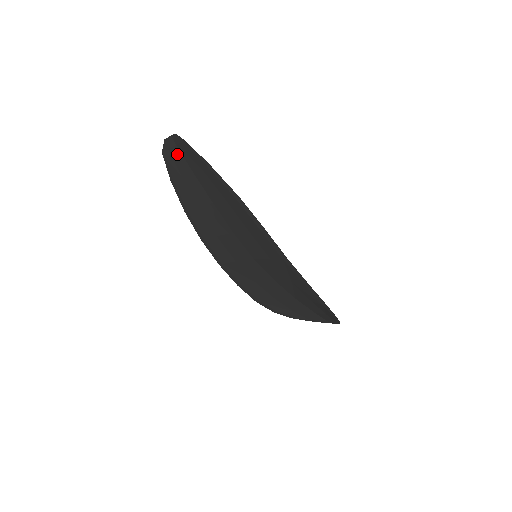
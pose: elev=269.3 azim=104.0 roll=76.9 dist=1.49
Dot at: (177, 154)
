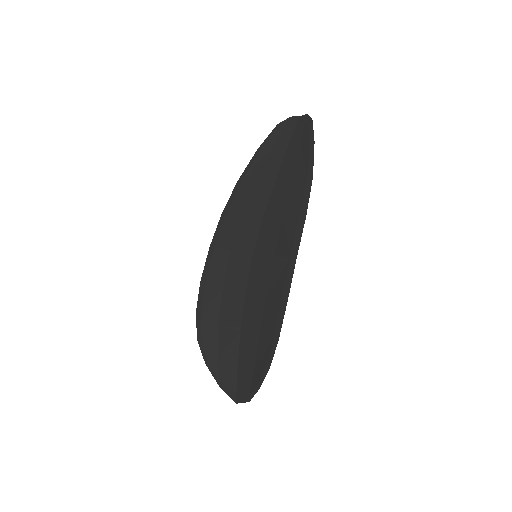
Dot at: (289, 131)
